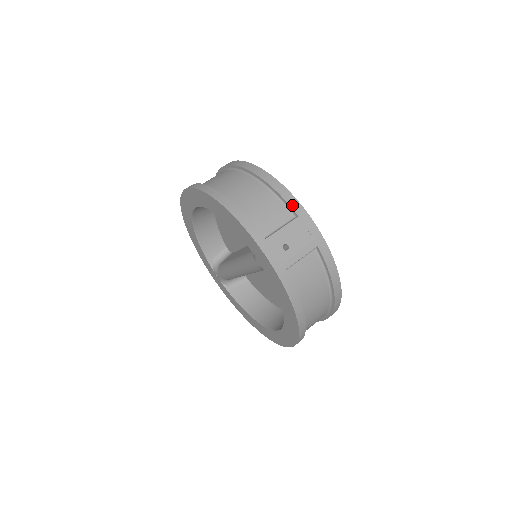
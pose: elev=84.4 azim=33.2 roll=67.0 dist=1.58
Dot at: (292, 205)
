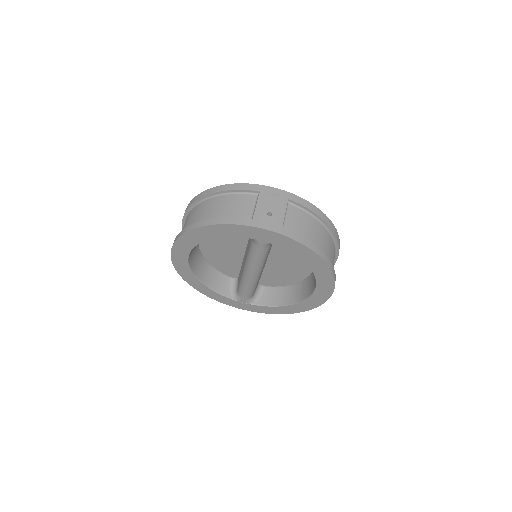
Dot at: (249, 189)
